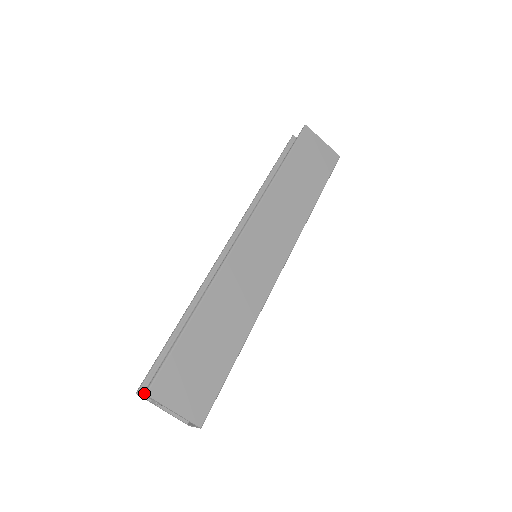
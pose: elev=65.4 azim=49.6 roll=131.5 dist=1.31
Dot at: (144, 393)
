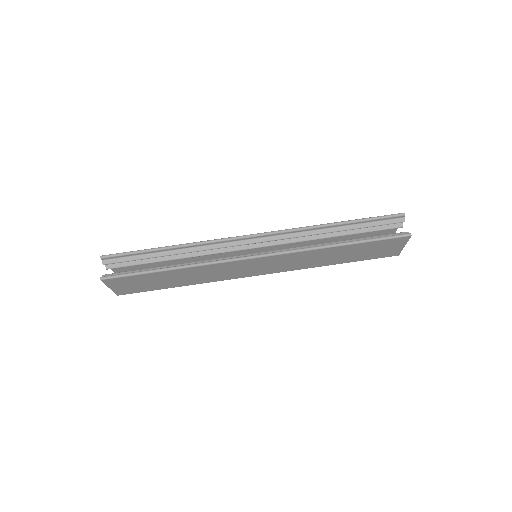
Dot at: (100, 279)
